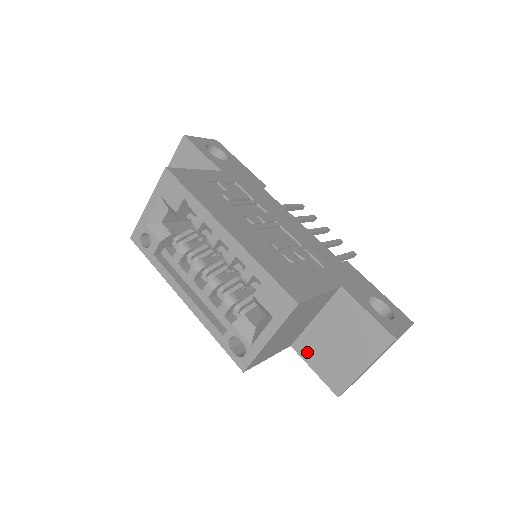
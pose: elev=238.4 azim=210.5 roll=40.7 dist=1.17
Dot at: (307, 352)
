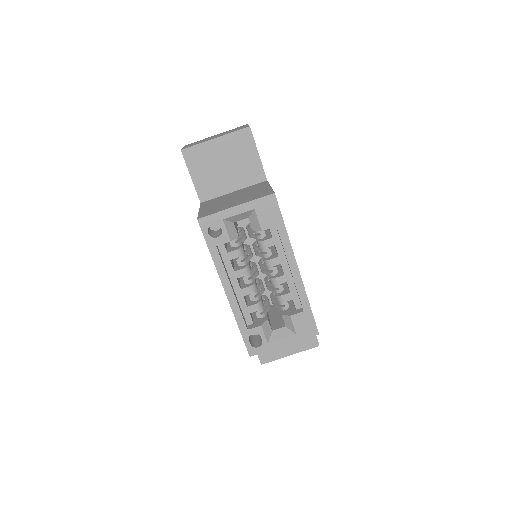
Dot at: occluded
